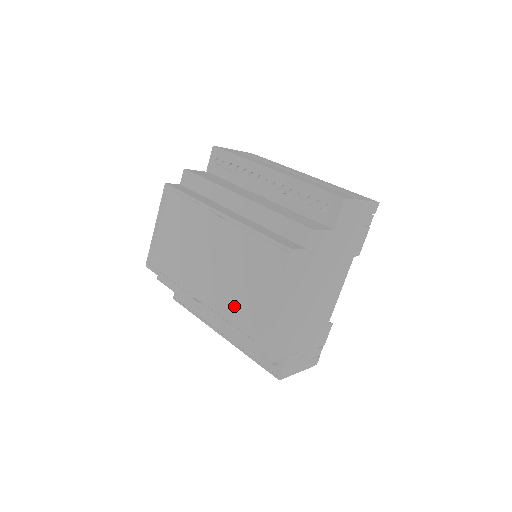
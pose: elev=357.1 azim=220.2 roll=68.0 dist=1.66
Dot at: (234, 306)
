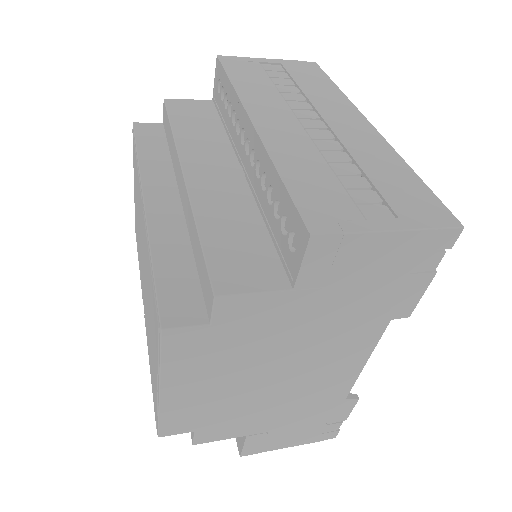
Dot at: (151, 353)
